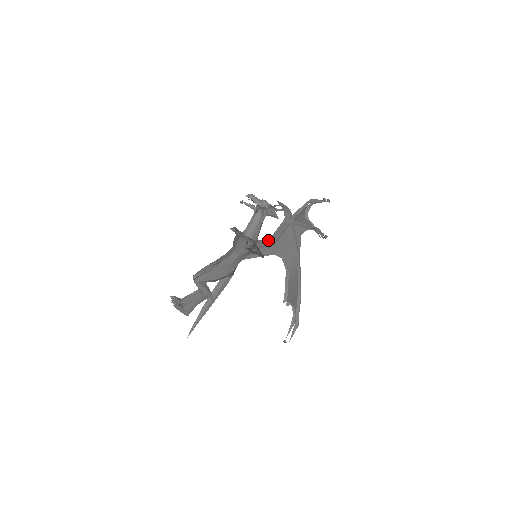
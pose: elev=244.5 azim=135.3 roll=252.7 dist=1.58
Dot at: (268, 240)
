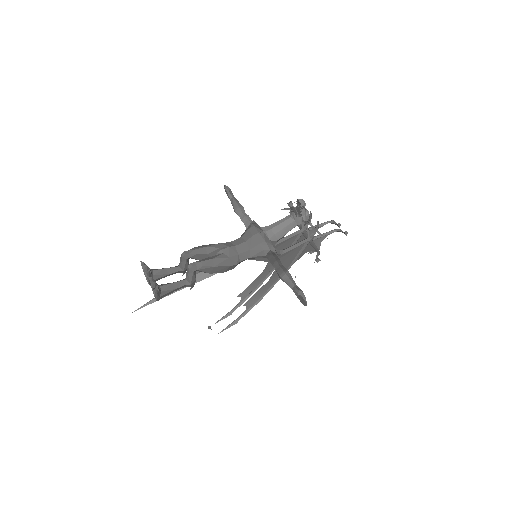
Dot at: occluded
